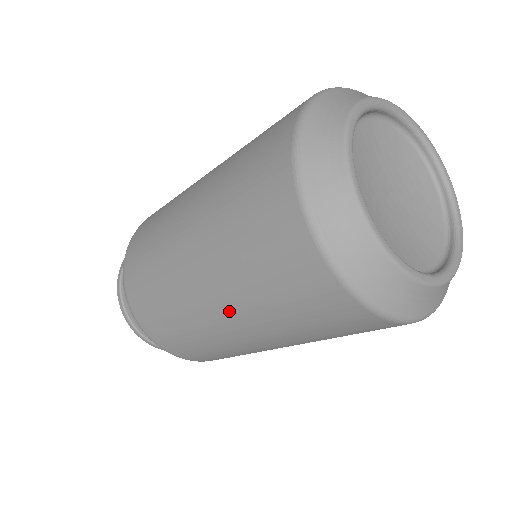
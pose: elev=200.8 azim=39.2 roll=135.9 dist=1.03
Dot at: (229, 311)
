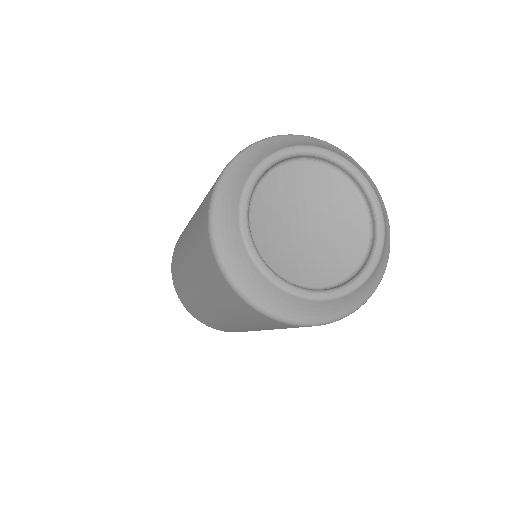
Dot at: (189, 261)
